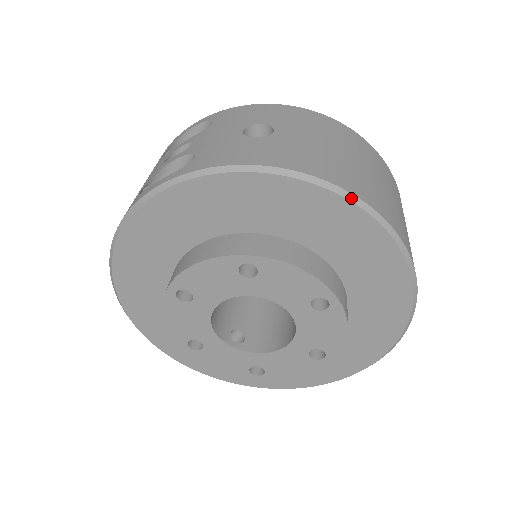
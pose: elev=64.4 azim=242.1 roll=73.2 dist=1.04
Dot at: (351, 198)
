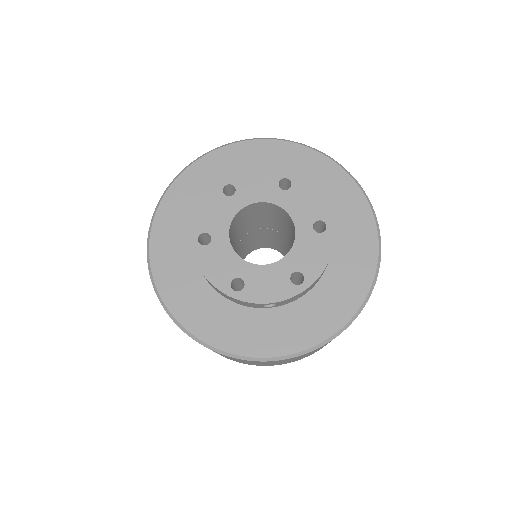
Dot at: (257, 139)
